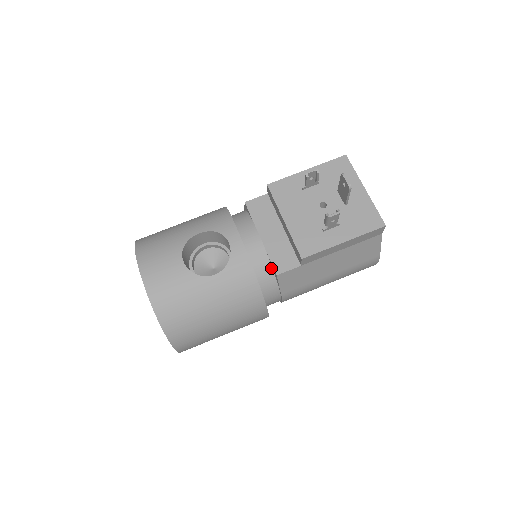
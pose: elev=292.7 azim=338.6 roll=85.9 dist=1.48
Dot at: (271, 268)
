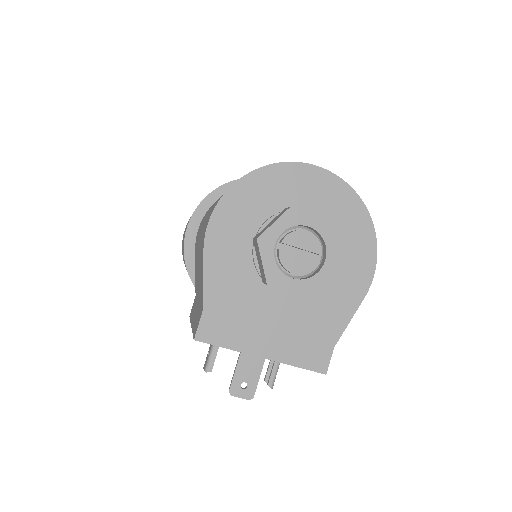
Dot at: occluded
